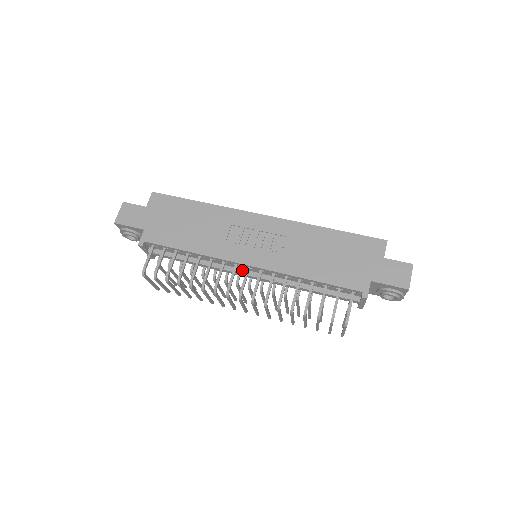
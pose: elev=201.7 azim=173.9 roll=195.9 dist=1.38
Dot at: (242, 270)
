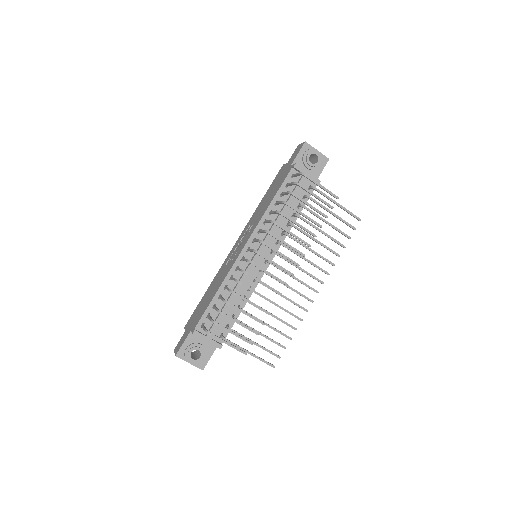
Dot at: (251, 259)
